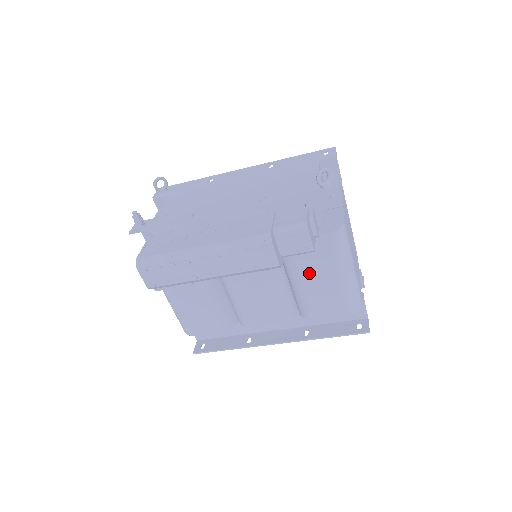
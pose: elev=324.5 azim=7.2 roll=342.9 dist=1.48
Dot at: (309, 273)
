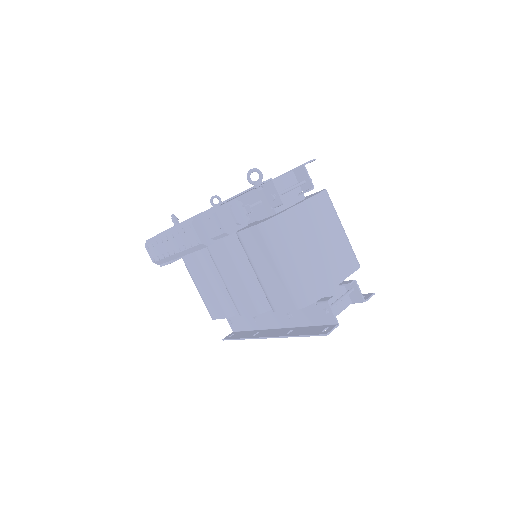
Dot at: (258, 263)
